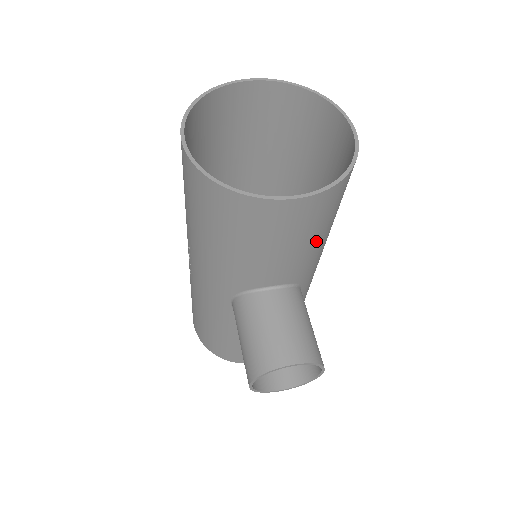
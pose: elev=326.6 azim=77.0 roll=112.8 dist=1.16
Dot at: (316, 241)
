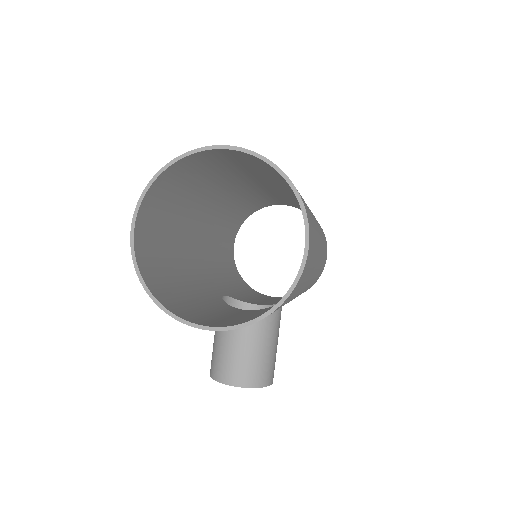
Dot at: occluded
